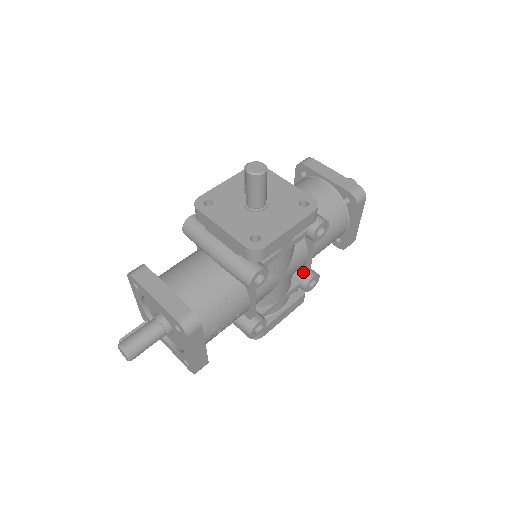
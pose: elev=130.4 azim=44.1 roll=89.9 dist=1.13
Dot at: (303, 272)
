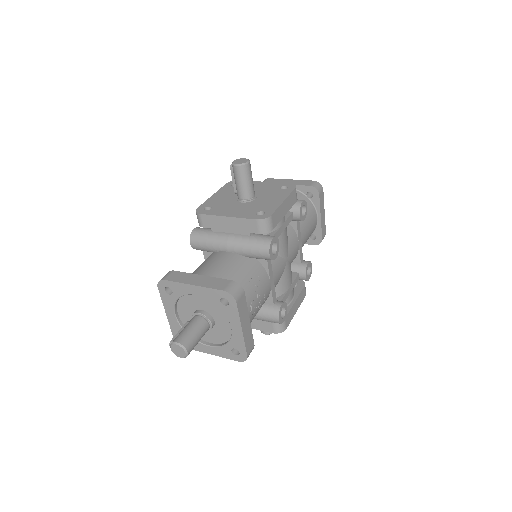
Dot at: (298, 263)
